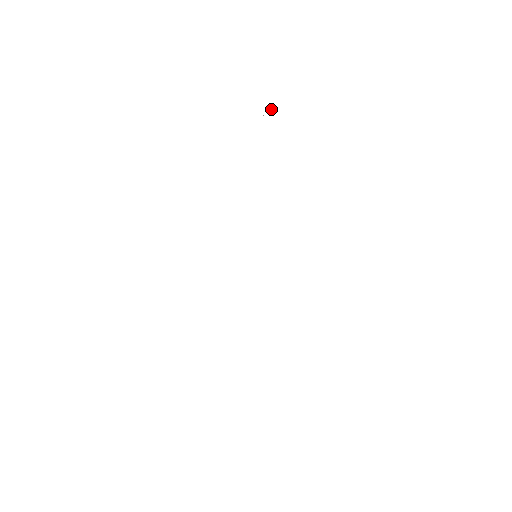
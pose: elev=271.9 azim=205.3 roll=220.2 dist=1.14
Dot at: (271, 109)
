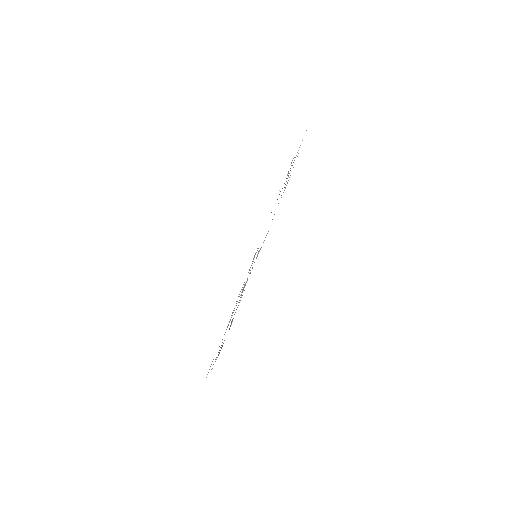
Dot at: occluded
